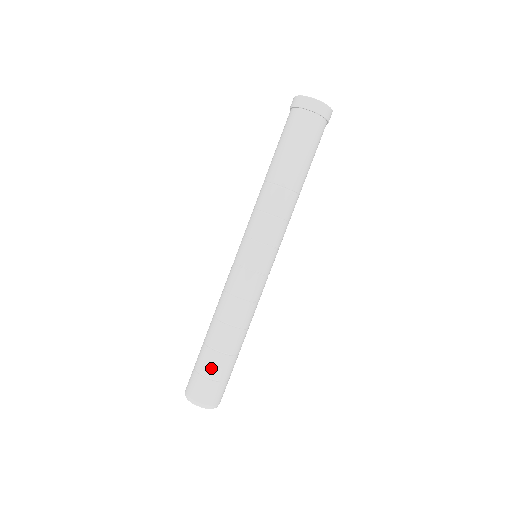
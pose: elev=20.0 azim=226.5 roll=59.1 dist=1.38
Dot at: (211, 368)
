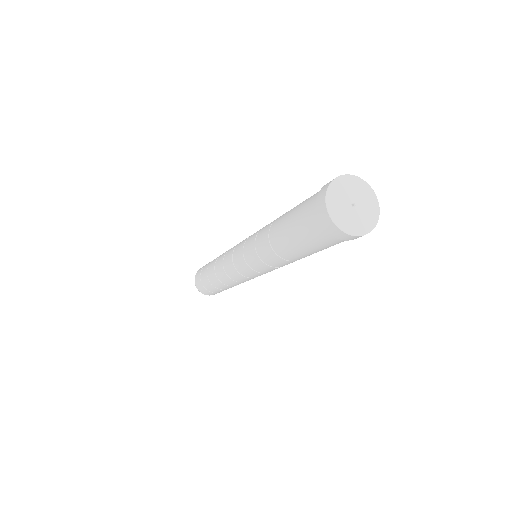
Dot at: (212, 290)
